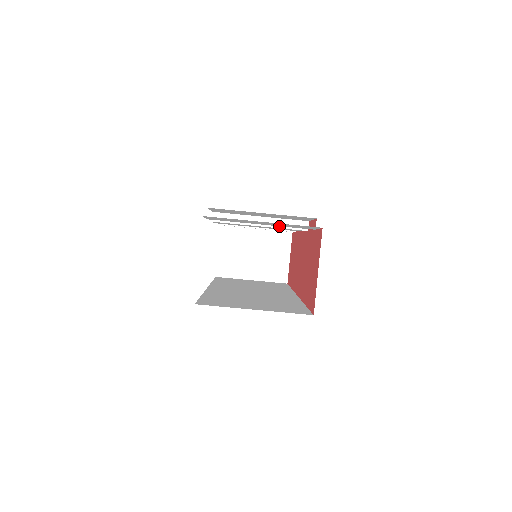
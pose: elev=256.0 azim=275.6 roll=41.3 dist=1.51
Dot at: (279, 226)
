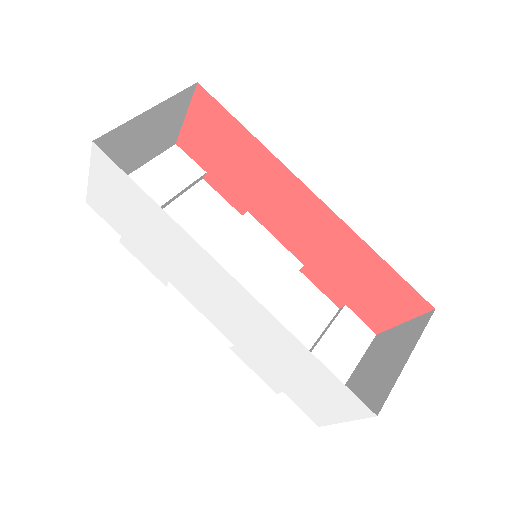
Dot at: (225, 232)
